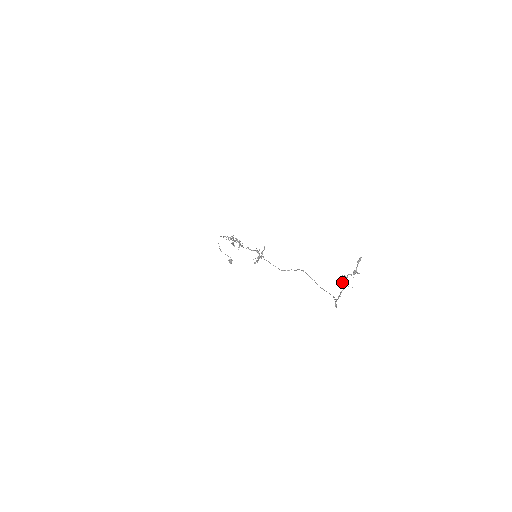
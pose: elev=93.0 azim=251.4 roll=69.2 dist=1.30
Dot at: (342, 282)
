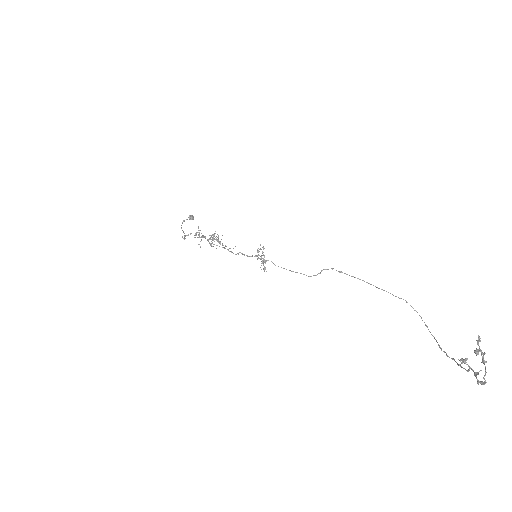
Dot at: occluded
